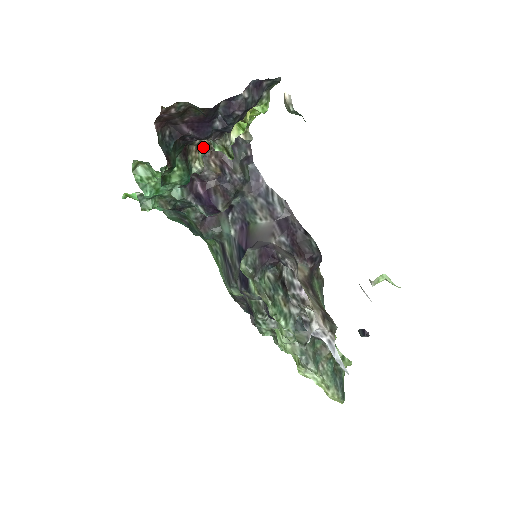
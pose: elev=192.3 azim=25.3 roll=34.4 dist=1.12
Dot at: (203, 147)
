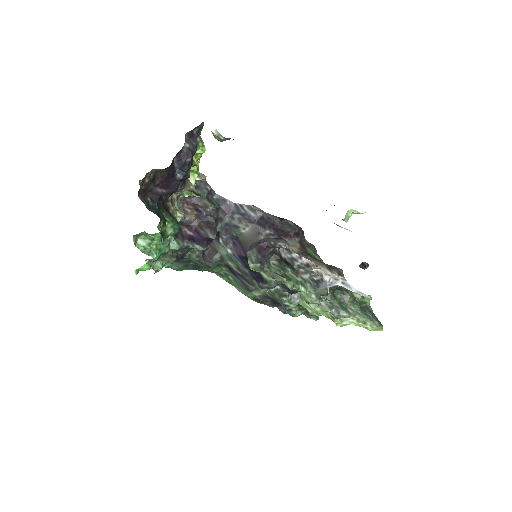
Dot at: (175, 201)
